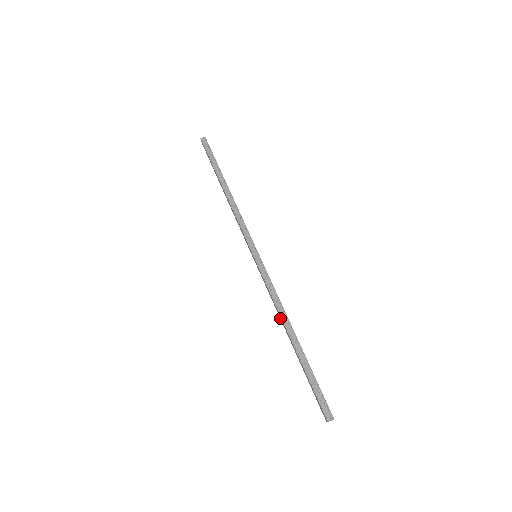
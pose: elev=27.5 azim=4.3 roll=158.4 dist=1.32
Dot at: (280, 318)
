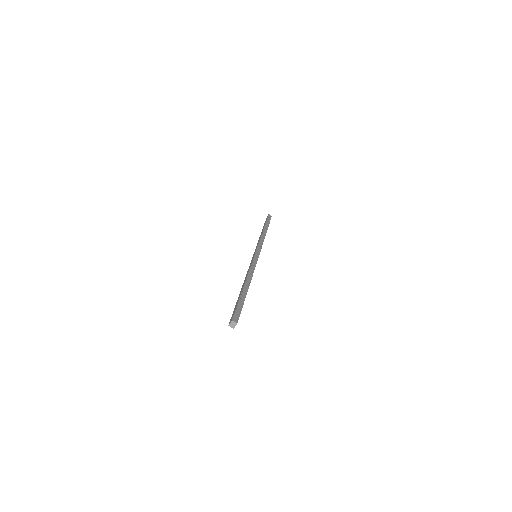
Dot at: (245, 278)
